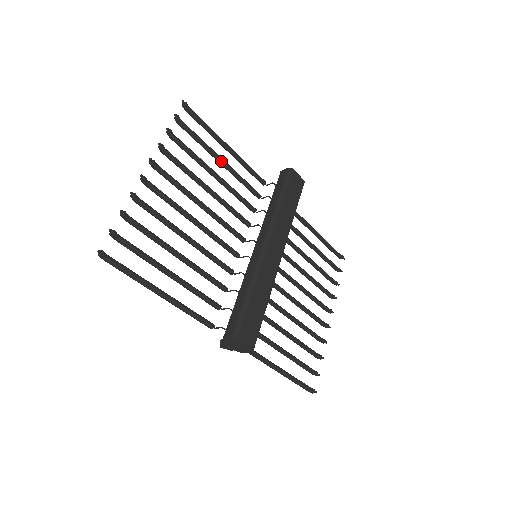
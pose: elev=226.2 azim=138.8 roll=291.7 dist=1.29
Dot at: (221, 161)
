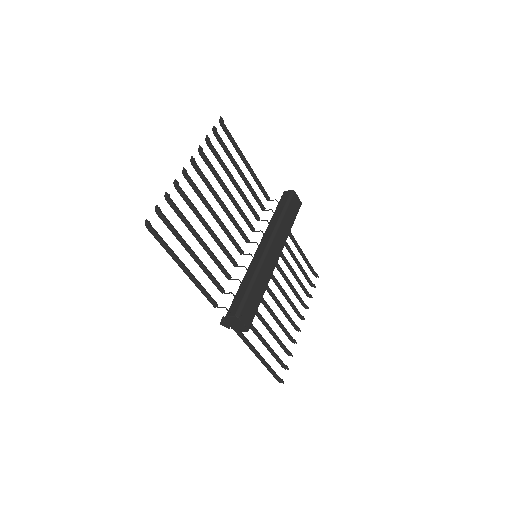
Dot at: (240, 172)
